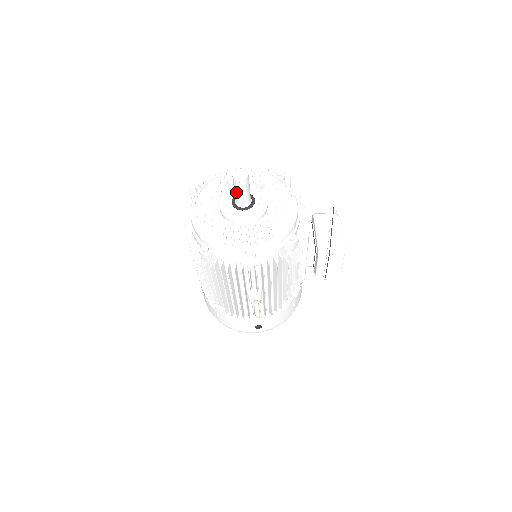
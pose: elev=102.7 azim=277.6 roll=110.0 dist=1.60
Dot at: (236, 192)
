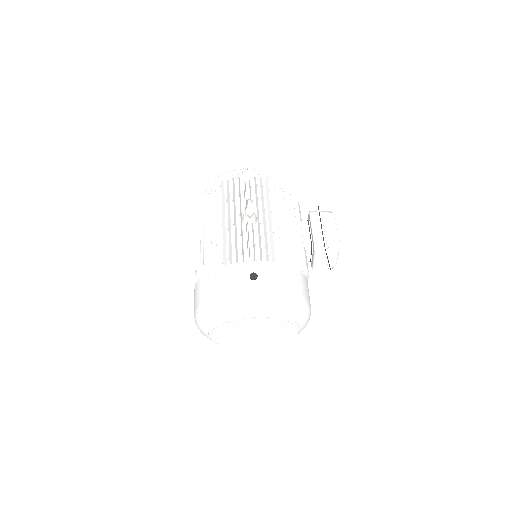
Dot at: occluded
